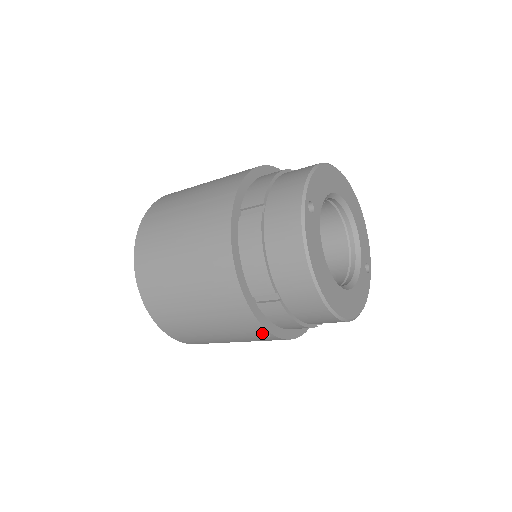
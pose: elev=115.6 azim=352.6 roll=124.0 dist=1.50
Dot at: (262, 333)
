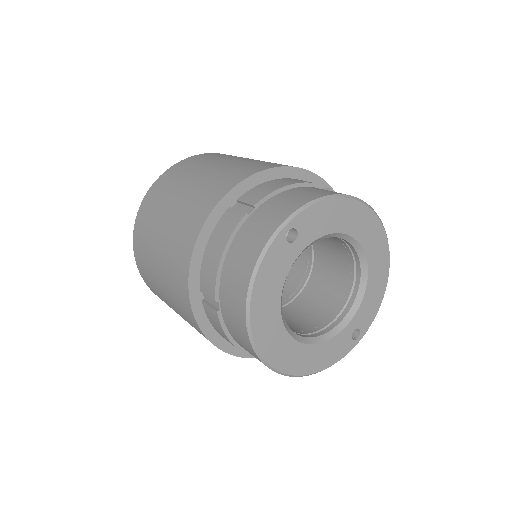
Dot at: (200, 331)
